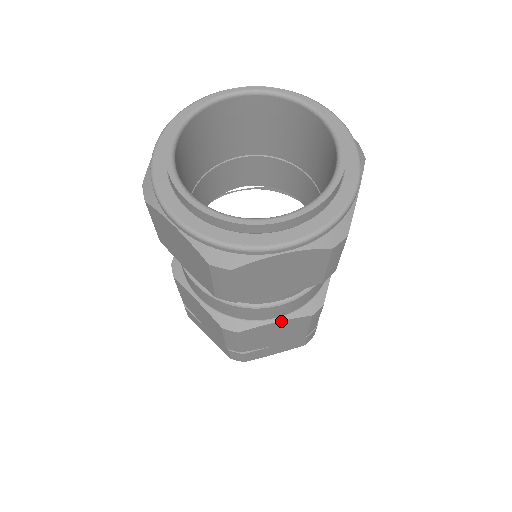
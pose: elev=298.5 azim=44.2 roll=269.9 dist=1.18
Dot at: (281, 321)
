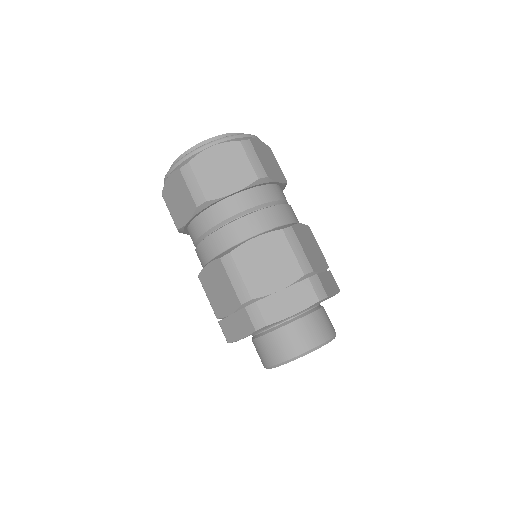
Dot at: (259, 237)
